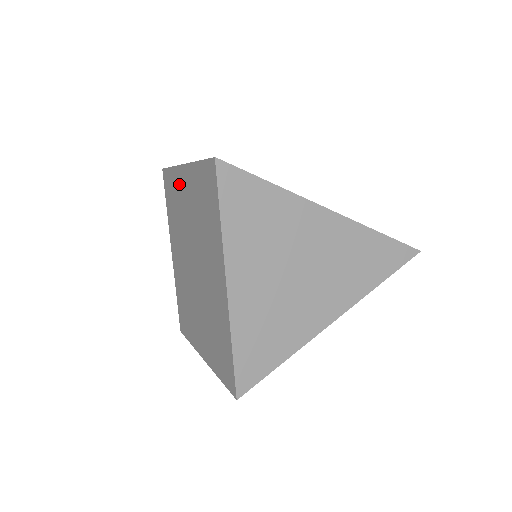
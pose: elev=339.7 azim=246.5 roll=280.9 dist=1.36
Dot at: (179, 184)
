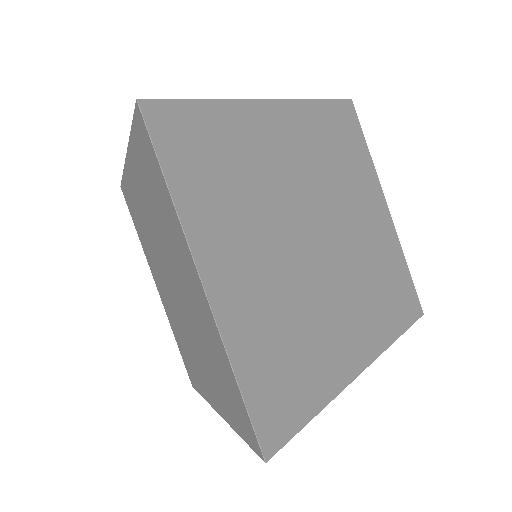
Dot at: (180, 246)
